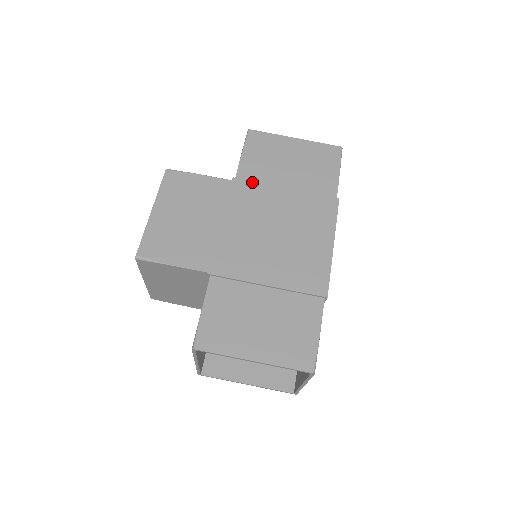
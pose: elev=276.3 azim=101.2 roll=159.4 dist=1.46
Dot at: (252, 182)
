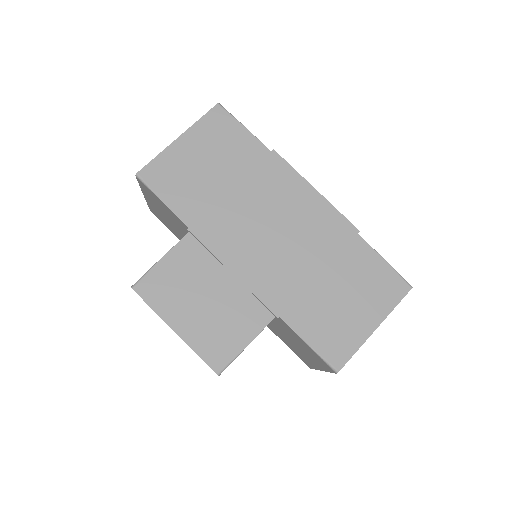
Dot at: (205, 215)
